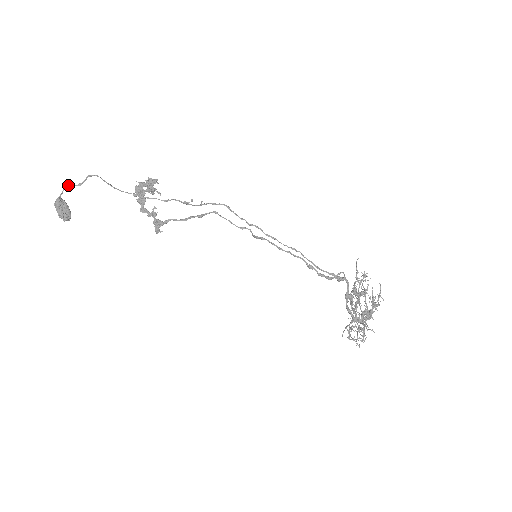
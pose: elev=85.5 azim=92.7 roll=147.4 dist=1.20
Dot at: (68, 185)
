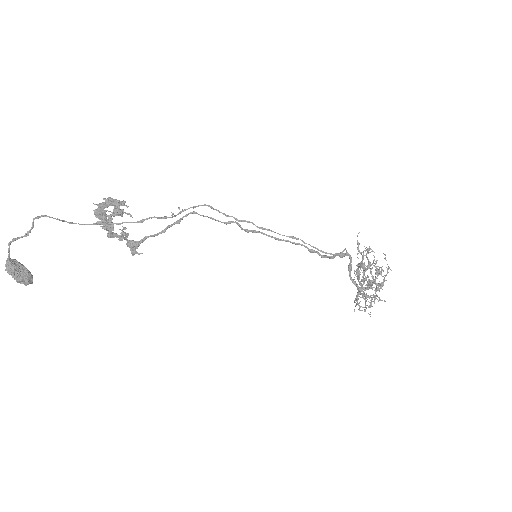
Dot at: (13, 239)
